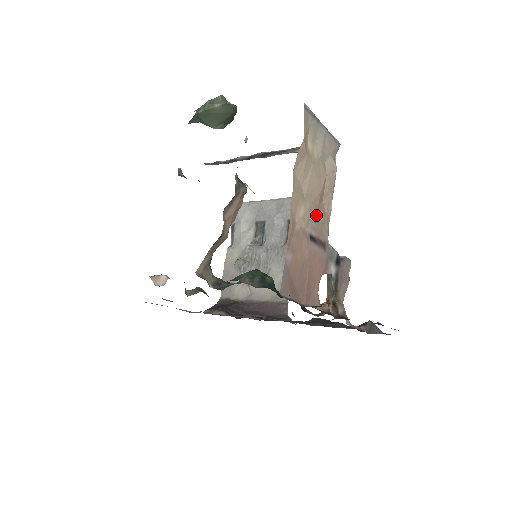
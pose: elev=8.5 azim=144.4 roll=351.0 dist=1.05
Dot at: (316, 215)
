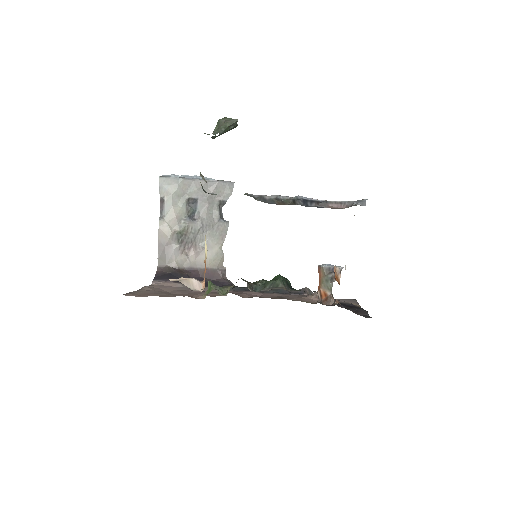
Dot at: occluded
